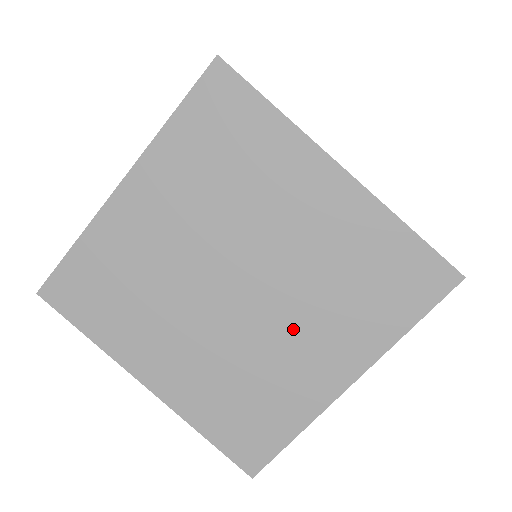
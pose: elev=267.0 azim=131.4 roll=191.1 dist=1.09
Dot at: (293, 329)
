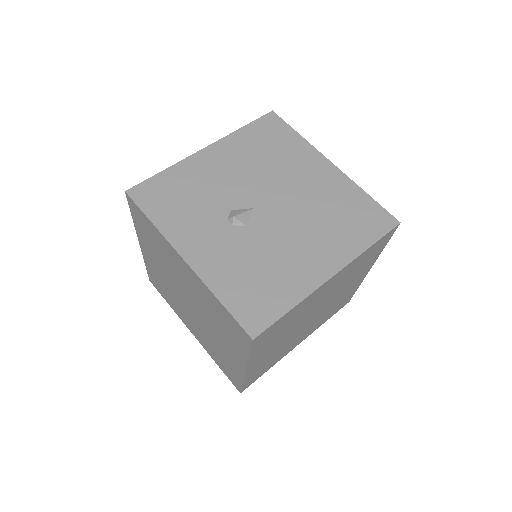
Dot at: occluded
